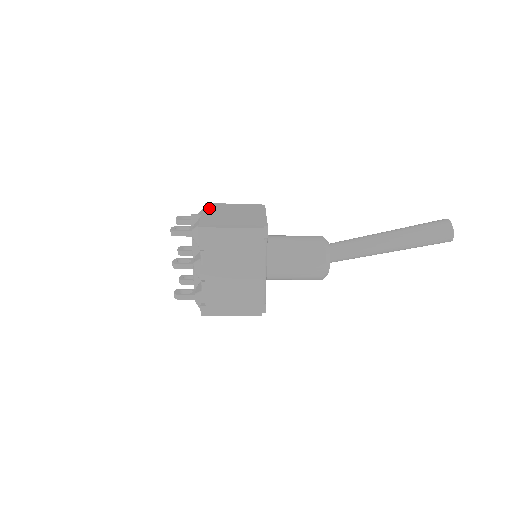
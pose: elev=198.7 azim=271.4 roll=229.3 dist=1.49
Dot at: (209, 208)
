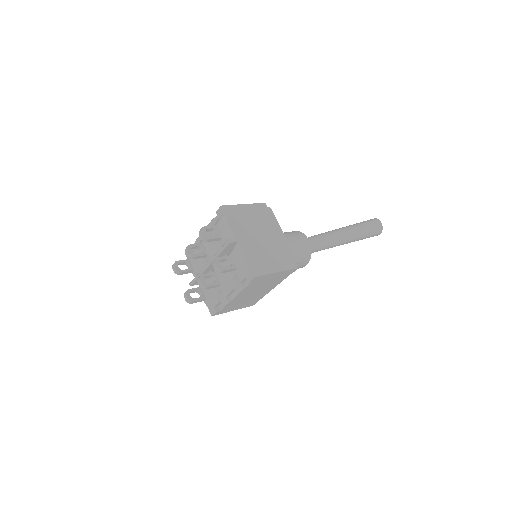
Dot at: (233, 222)
